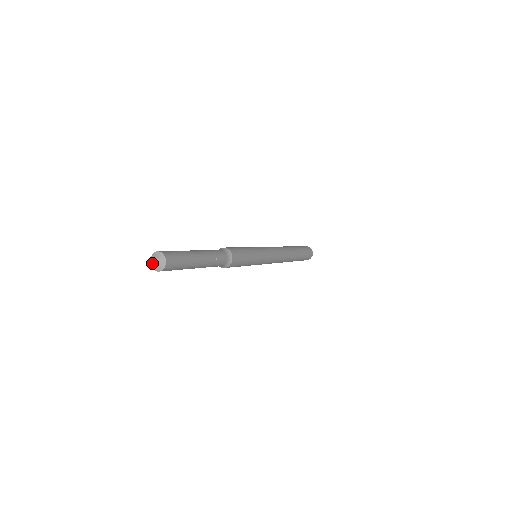
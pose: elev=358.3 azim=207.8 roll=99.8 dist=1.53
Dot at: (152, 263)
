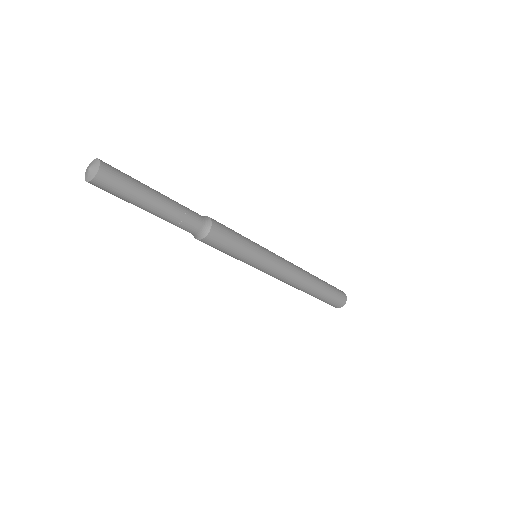
Dot at: (87, 177)
